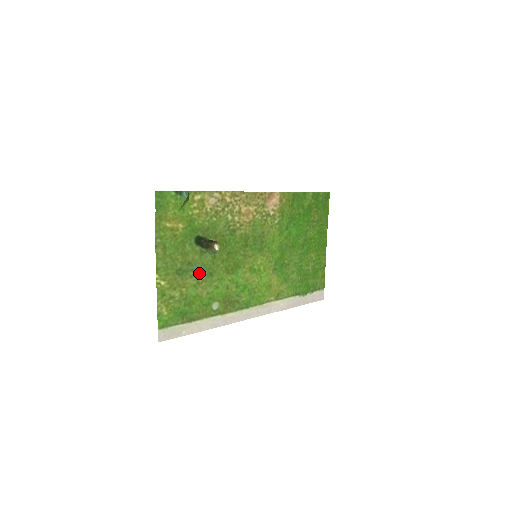
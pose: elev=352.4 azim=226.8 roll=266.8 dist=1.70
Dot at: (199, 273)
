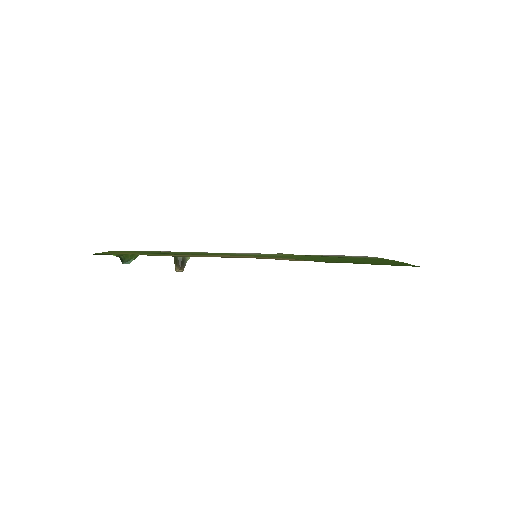
Dot at: (174, 252)
